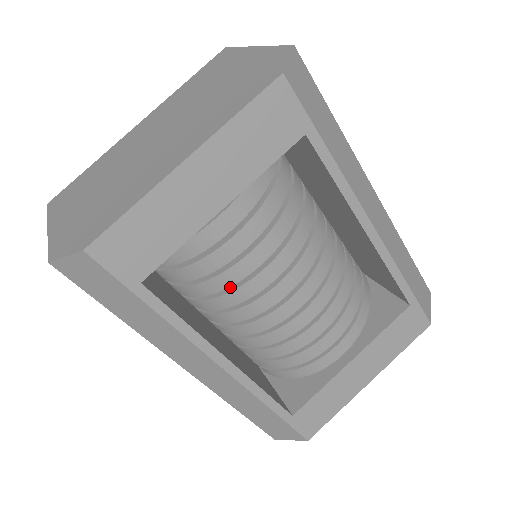
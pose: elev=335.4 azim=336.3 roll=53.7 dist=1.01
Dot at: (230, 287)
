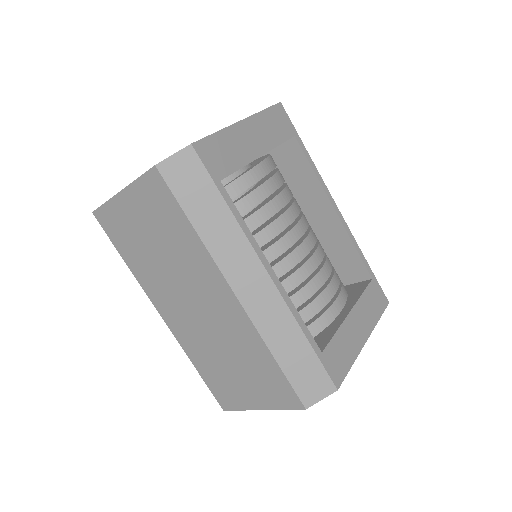
Dot at: (261, 229)
